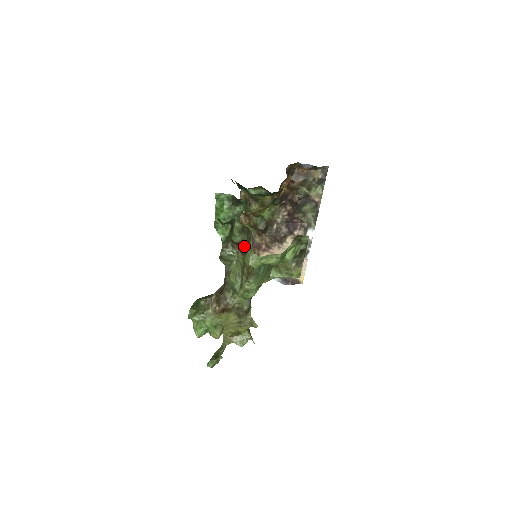
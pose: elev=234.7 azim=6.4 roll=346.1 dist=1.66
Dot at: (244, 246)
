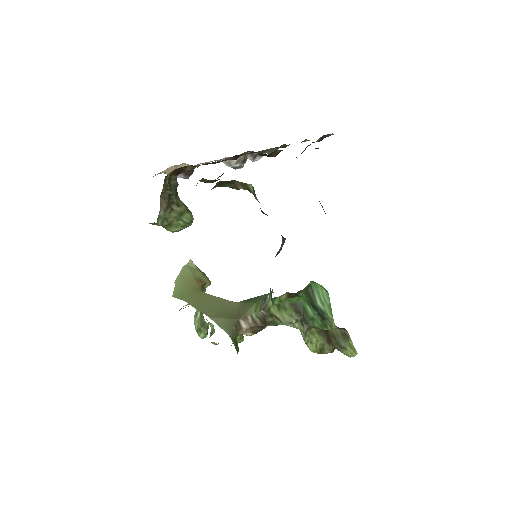
Dot at: occluded
